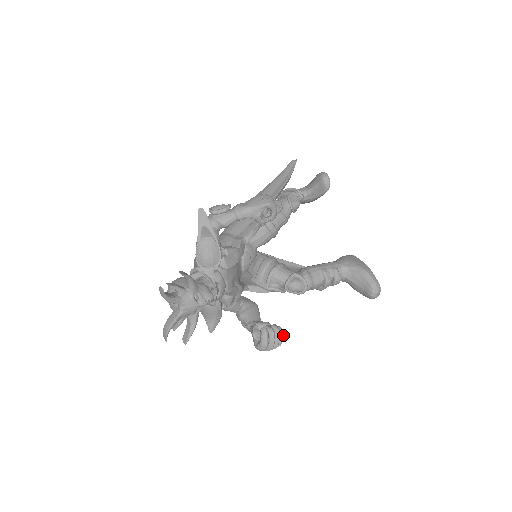
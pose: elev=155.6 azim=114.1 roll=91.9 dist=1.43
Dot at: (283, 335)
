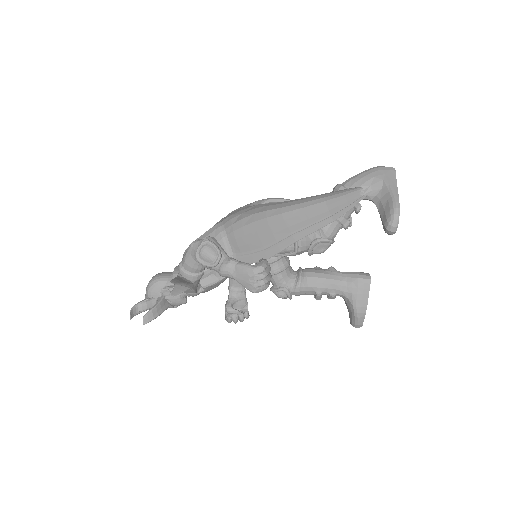
Dot at: occluded
